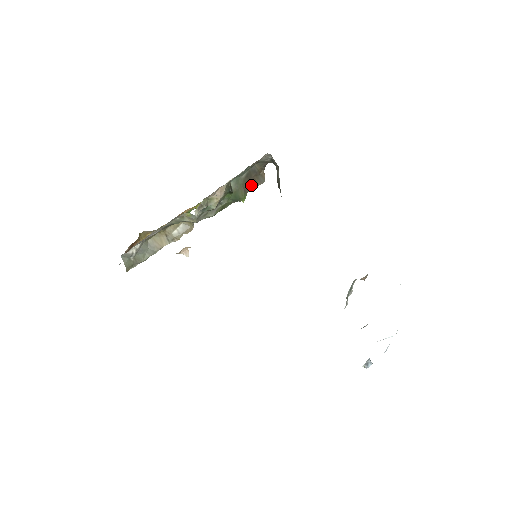
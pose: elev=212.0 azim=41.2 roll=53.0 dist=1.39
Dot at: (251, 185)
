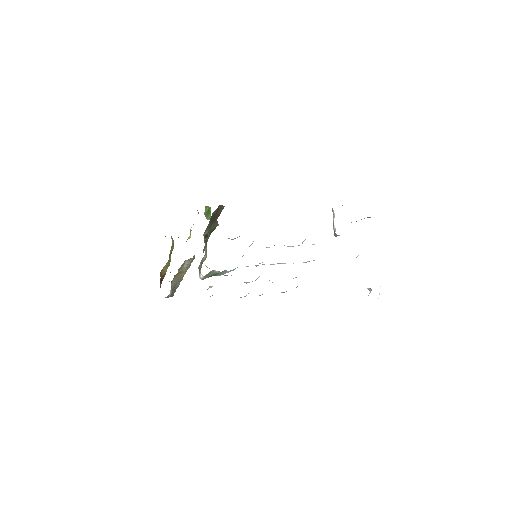
Dot at: (217, 217)
